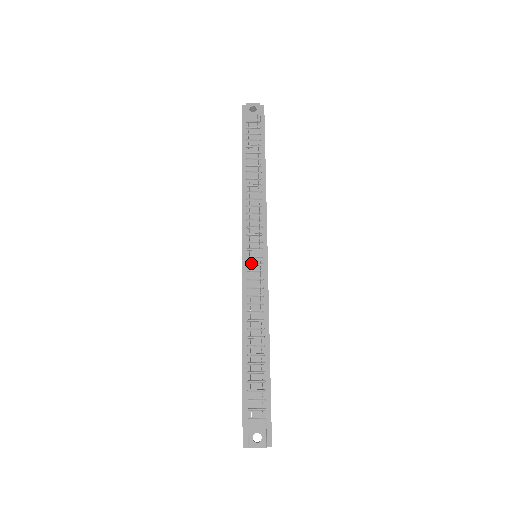
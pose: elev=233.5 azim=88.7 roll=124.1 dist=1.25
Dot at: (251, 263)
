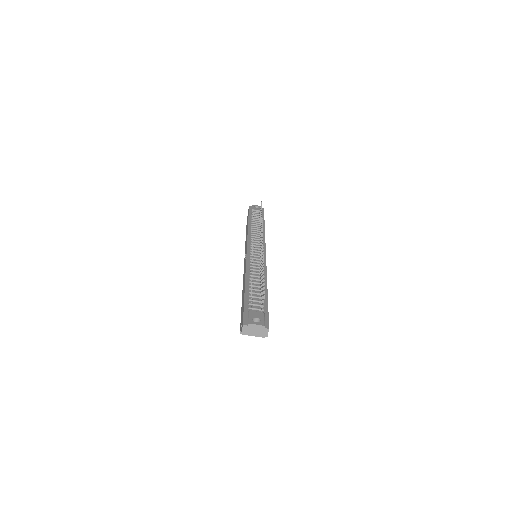
Dot at: (254, 252)
